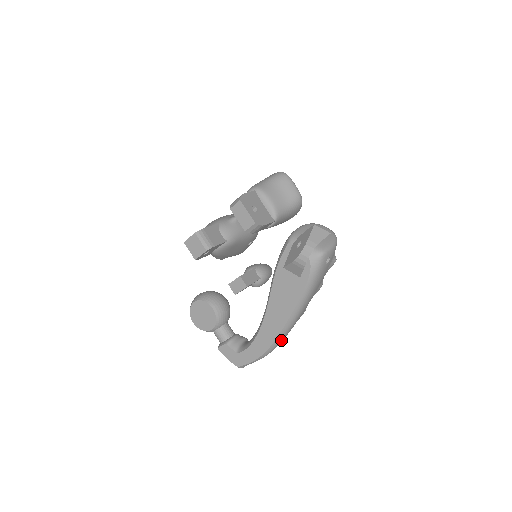
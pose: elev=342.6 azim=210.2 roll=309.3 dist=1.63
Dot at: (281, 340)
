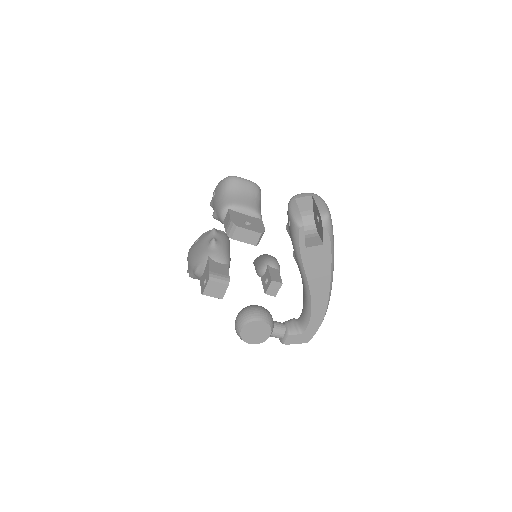
Dot at: occluded
